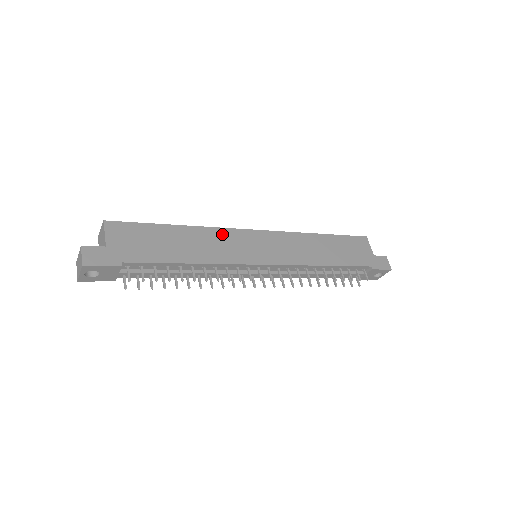
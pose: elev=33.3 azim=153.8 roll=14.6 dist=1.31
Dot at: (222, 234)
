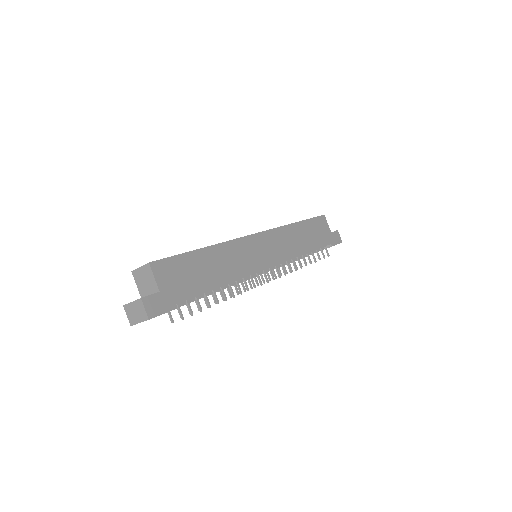
Dot at: (236, 246)
